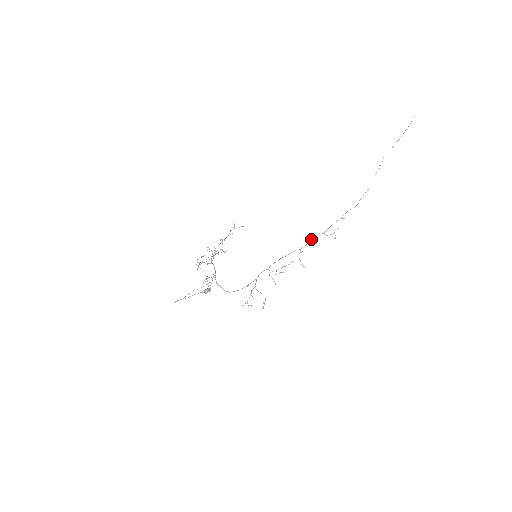
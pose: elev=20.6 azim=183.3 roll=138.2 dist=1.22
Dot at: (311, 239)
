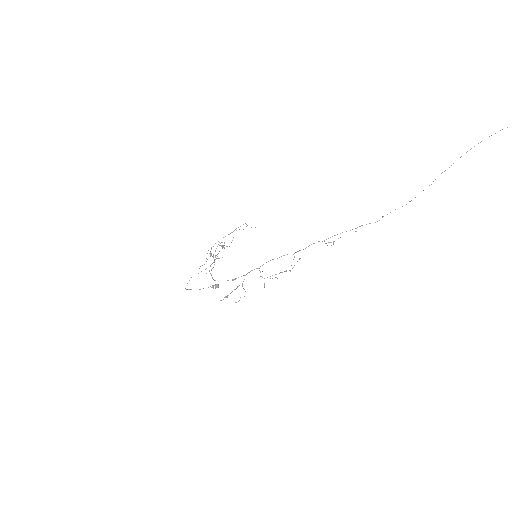
Dot at: (309, 245)
